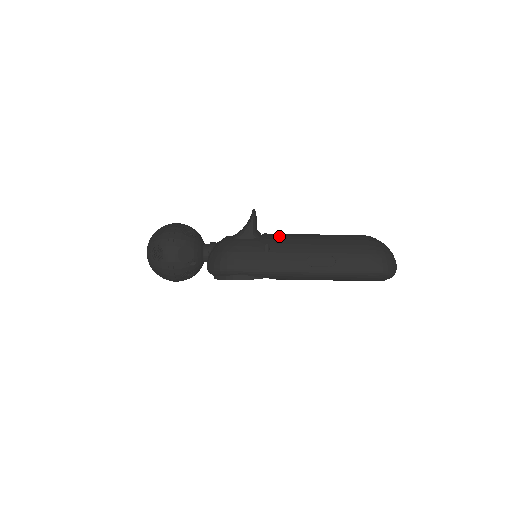
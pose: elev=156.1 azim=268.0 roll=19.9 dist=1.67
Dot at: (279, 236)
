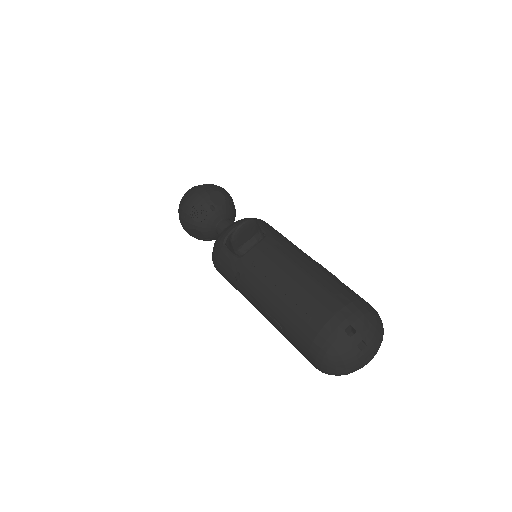
Dot at: (255, 267)
